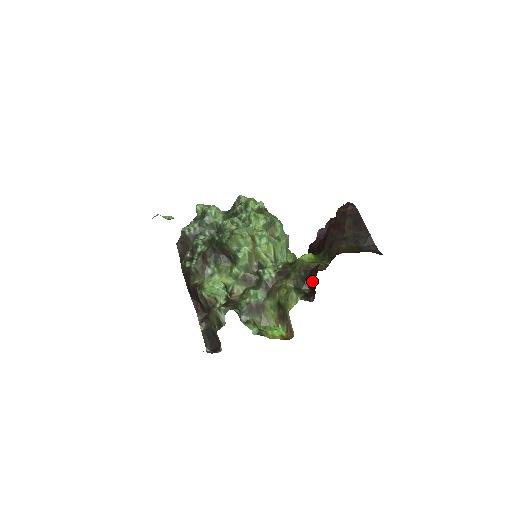
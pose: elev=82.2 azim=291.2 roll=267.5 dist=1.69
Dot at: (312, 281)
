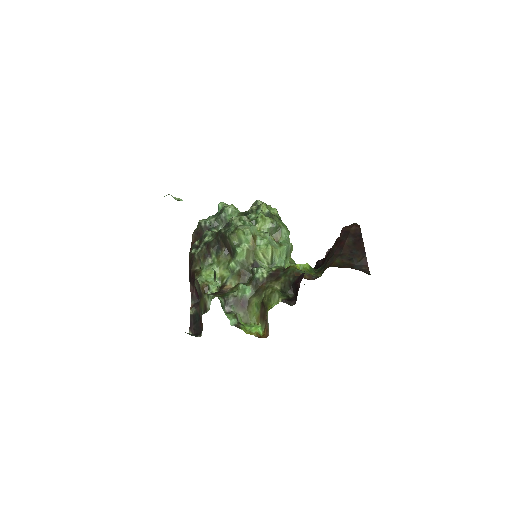
Dot at: (297, 286)
